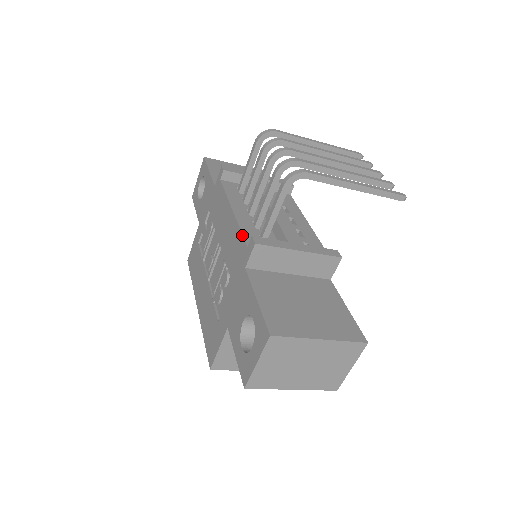
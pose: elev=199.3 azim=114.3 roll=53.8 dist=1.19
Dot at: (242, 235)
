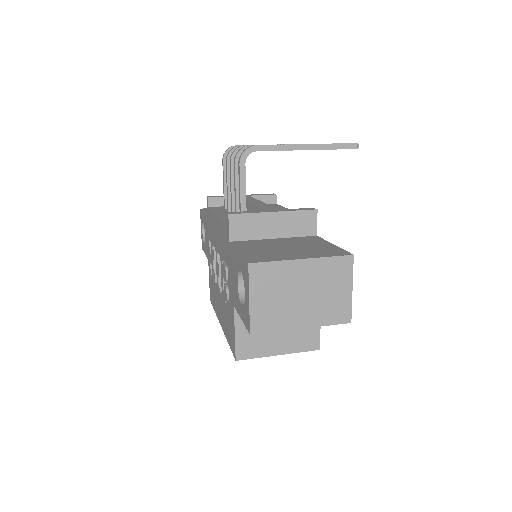
Dot at: (223, 222)
